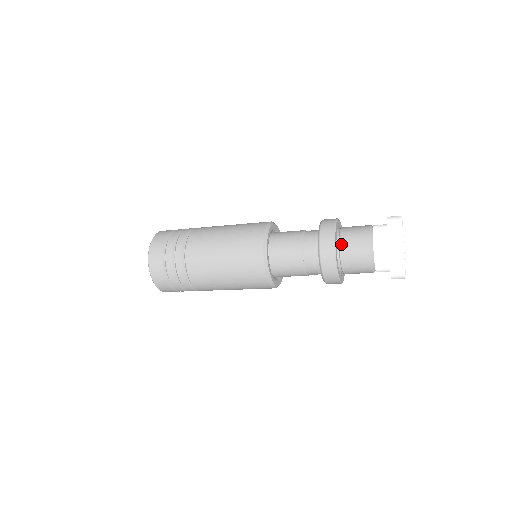
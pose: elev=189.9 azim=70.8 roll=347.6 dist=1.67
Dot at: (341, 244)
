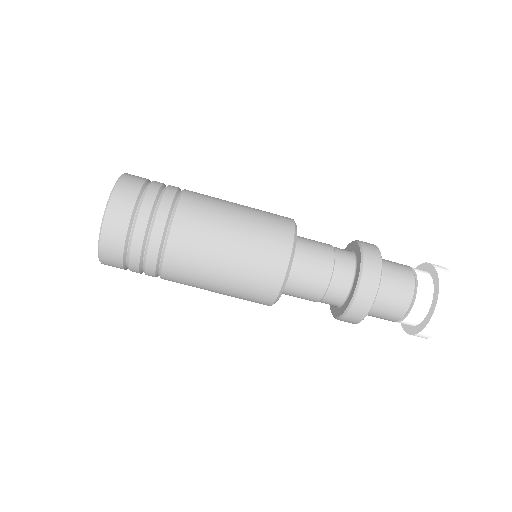
Dot at: (382, 276)
